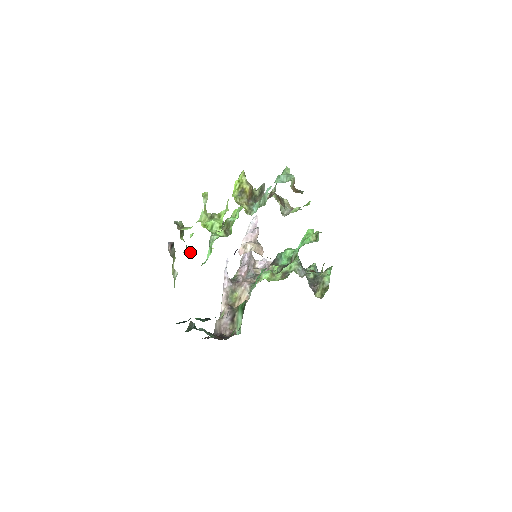
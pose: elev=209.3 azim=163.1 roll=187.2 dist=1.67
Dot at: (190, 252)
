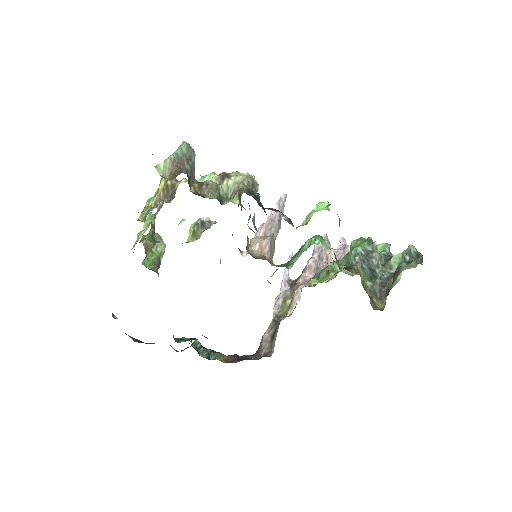
Dot at: (151, 267)
